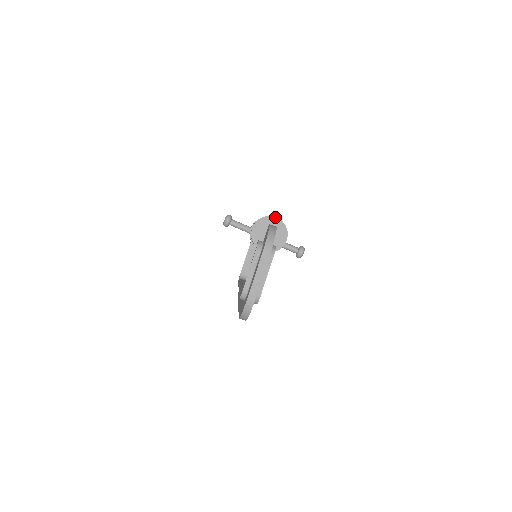
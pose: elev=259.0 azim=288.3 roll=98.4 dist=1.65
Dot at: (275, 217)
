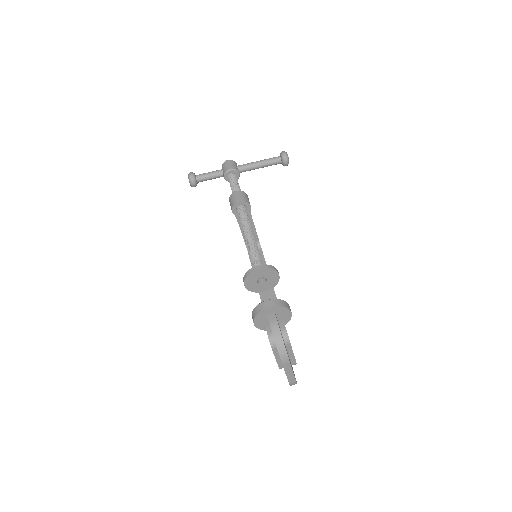
Dot at: (269, 308)
